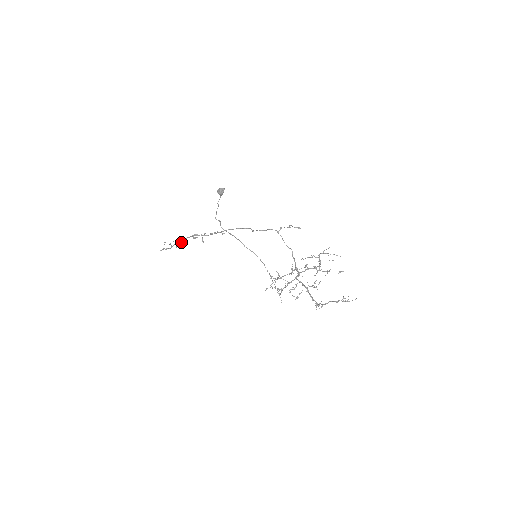
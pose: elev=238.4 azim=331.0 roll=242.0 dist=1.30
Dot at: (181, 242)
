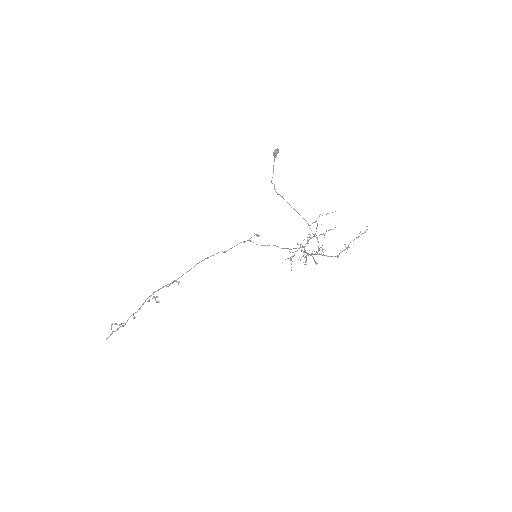
Dot at: (139, 309)
